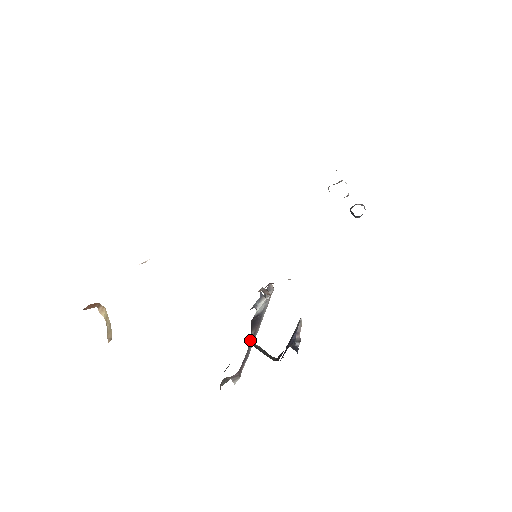
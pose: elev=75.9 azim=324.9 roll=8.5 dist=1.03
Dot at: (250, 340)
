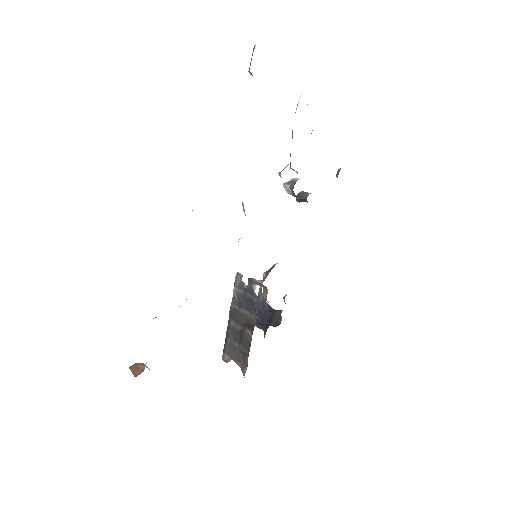
Dot at: occluded
